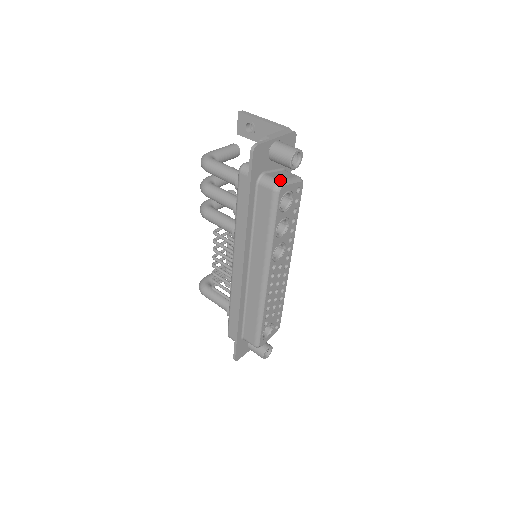
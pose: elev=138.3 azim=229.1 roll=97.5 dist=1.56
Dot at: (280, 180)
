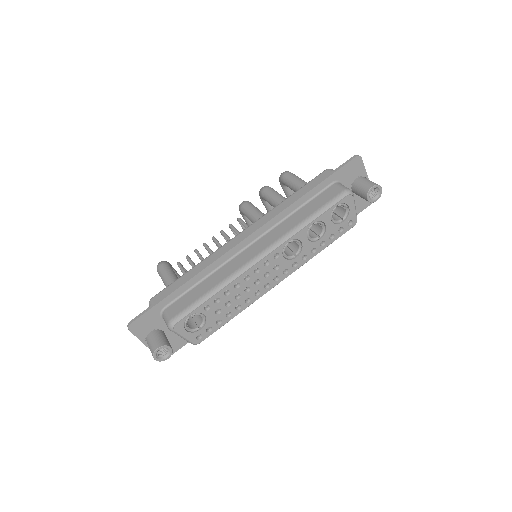
Dot at: occluded
